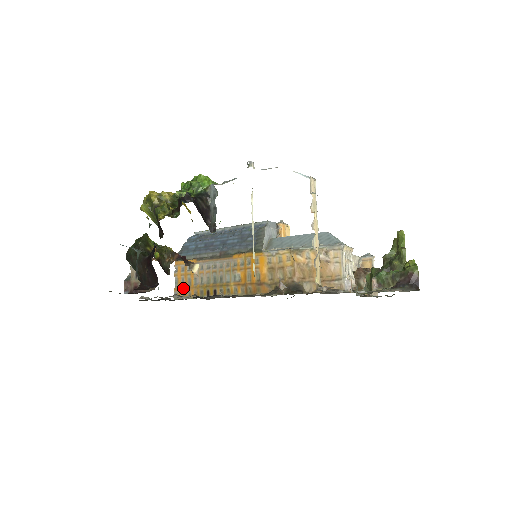
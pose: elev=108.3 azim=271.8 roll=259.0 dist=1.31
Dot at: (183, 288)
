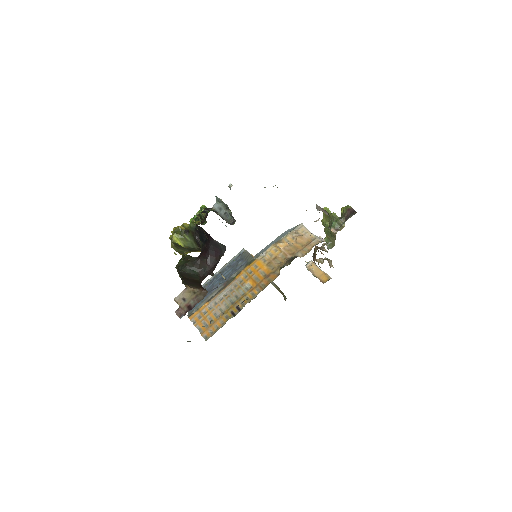
Dot at: (209, 328)
